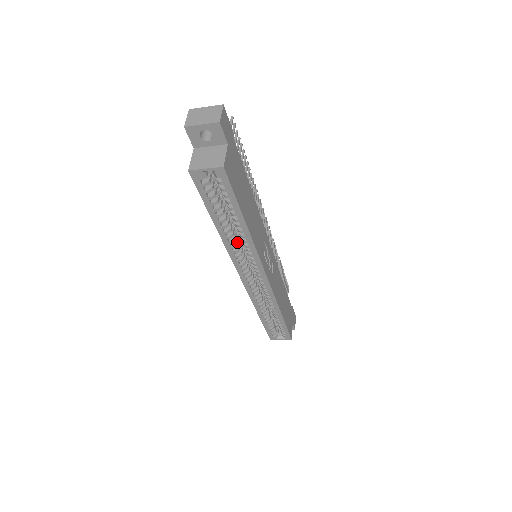
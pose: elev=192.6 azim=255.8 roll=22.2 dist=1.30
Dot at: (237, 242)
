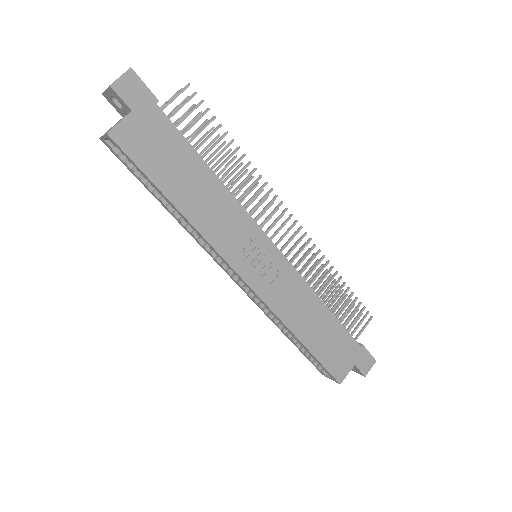
Dot at: occluded
